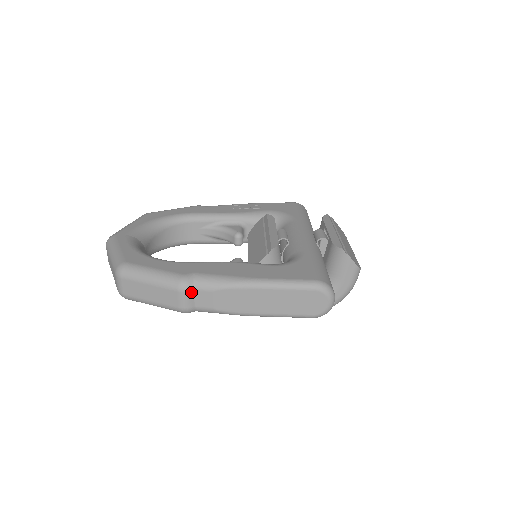
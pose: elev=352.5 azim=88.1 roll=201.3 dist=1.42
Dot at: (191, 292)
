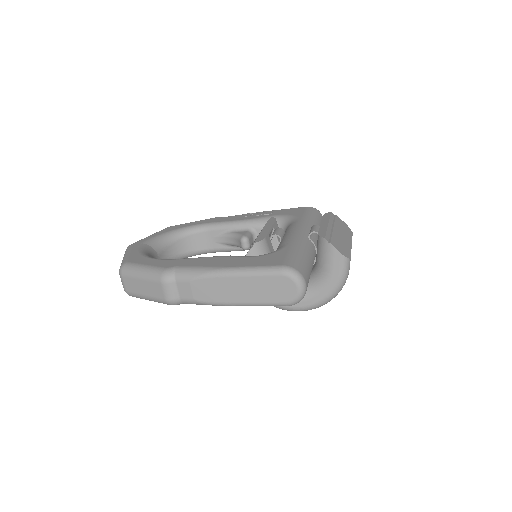
Dot at: (172, 283)
